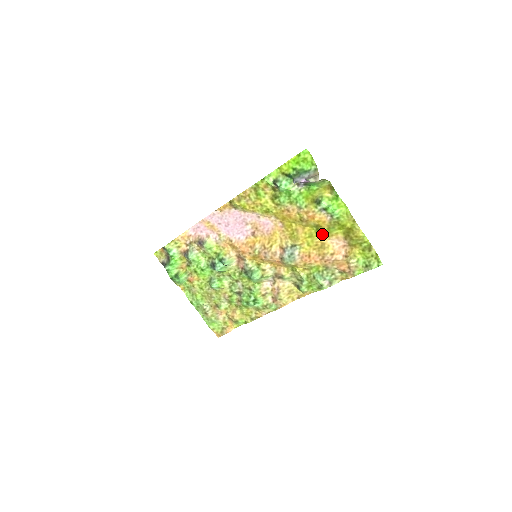
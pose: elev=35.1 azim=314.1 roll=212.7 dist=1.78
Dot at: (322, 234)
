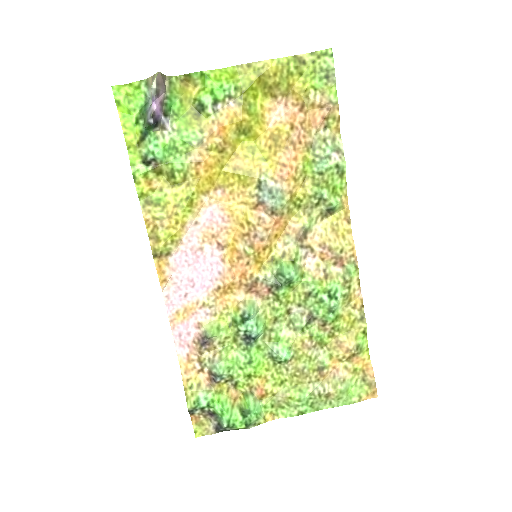
Dot at: (255, 130)
